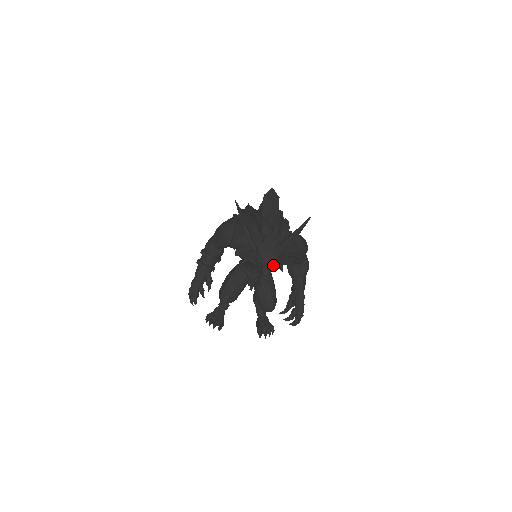
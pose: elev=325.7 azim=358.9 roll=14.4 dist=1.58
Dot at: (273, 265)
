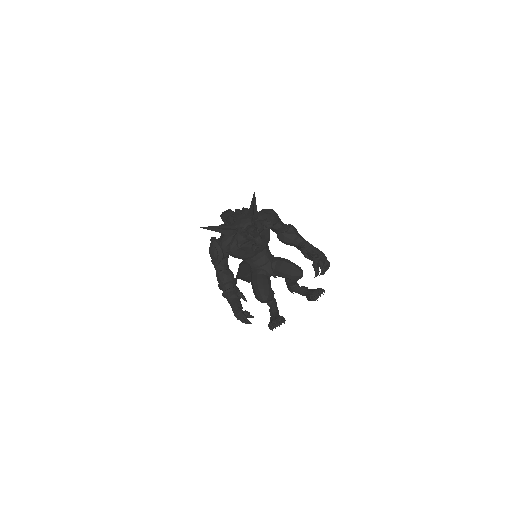
Dot at: occluded
